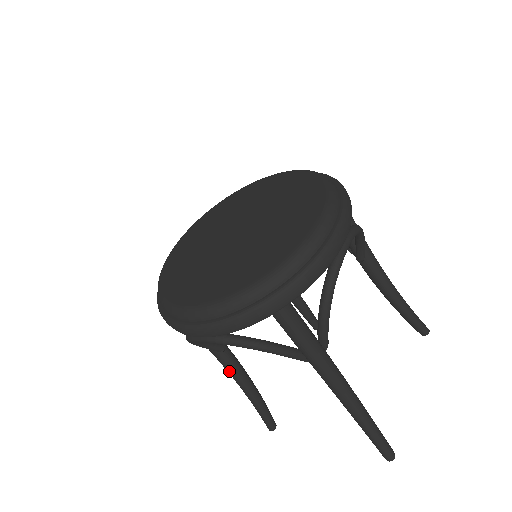
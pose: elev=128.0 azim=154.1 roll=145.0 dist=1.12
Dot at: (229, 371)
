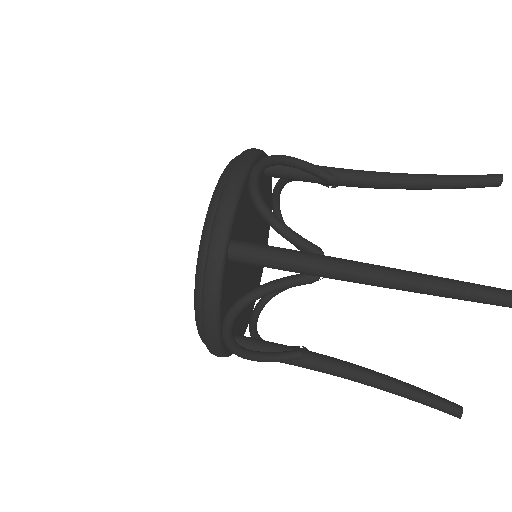
Dot at: (336, 374)
